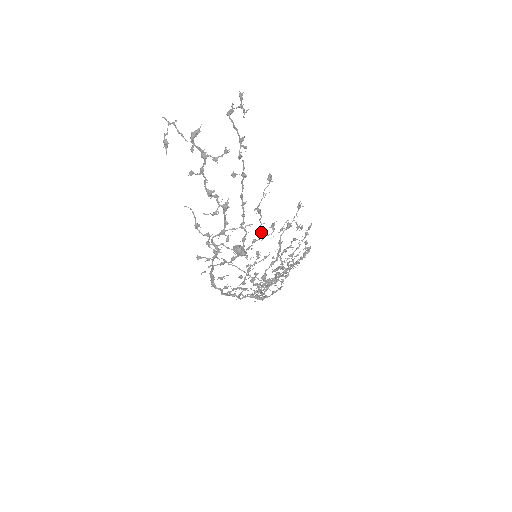
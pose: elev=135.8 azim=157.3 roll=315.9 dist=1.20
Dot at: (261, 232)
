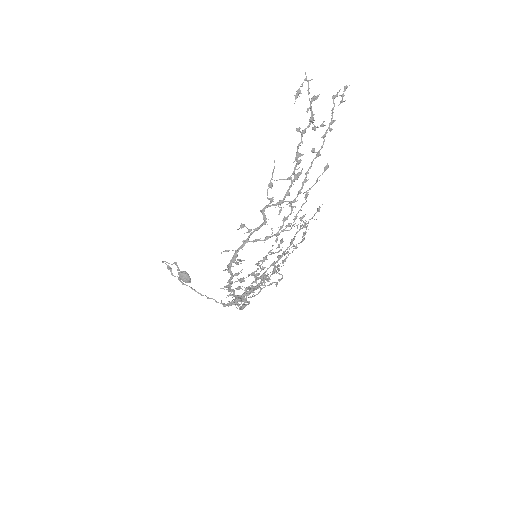
Dot at: (296, 218)
